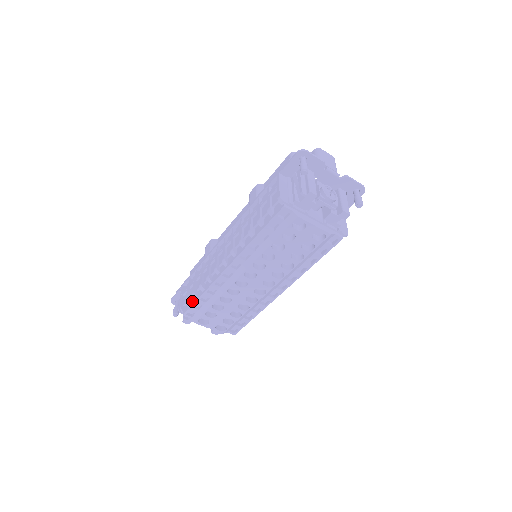
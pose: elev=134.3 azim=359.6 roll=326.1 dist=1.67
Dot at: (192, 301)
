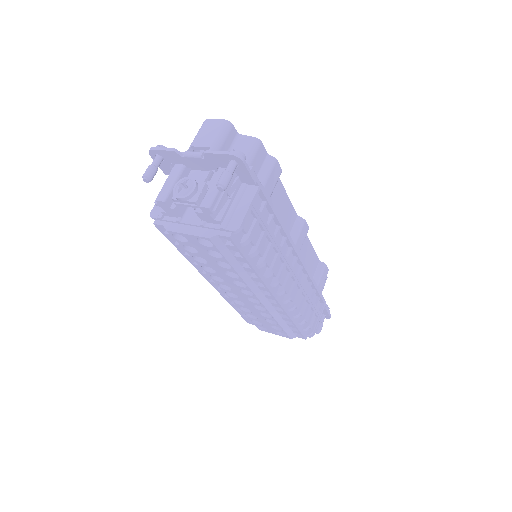
Dot at: occluded
